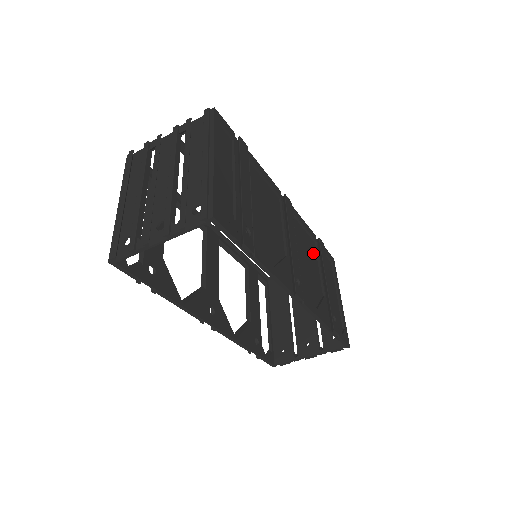
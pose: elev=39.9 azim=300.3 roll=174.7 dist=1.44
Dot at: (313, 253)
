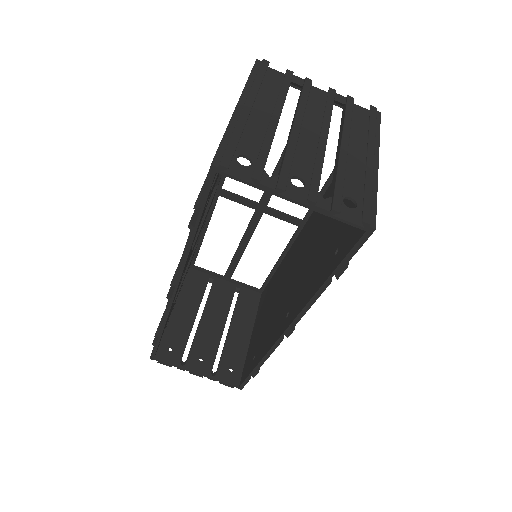
Dot at: occluded
